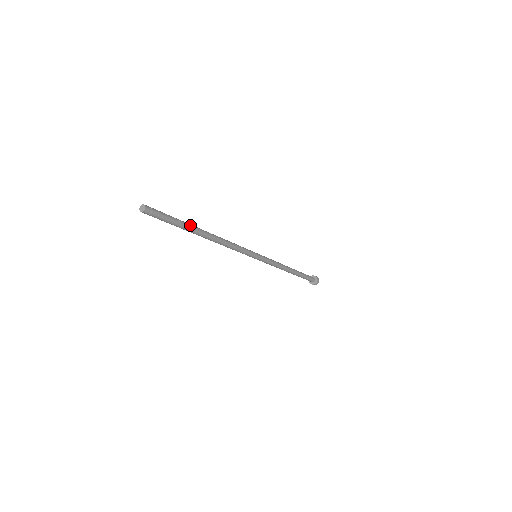
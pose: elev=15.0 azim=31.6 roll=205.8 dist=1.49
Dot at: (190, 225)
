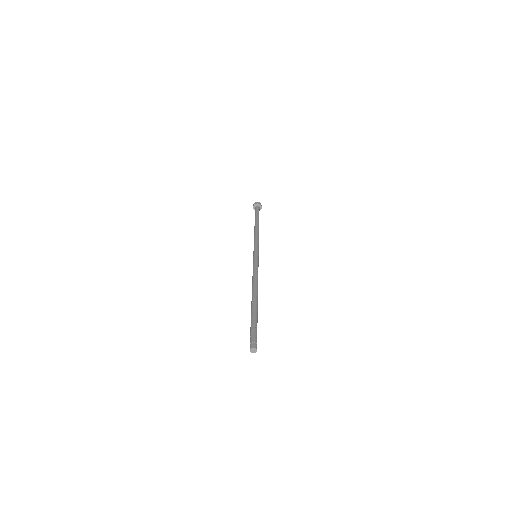
Dot at: occluded
